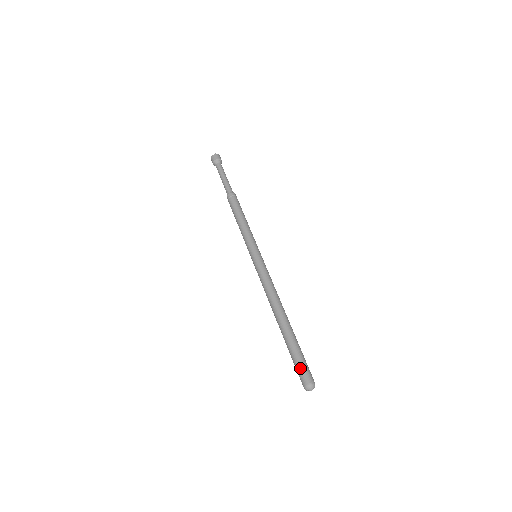
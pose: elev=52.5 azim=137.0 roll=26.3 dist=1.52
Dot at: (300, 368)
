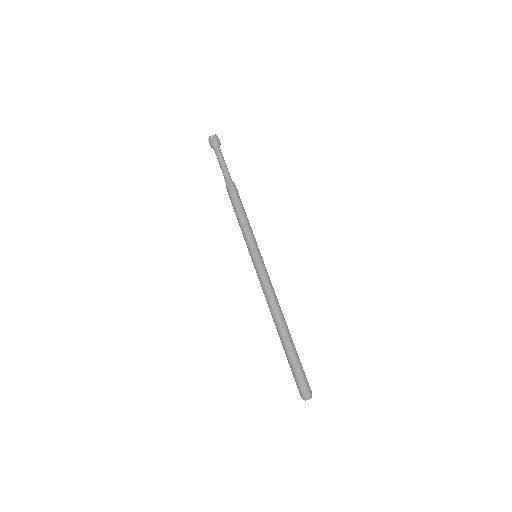
Dot at: (298, 379)
